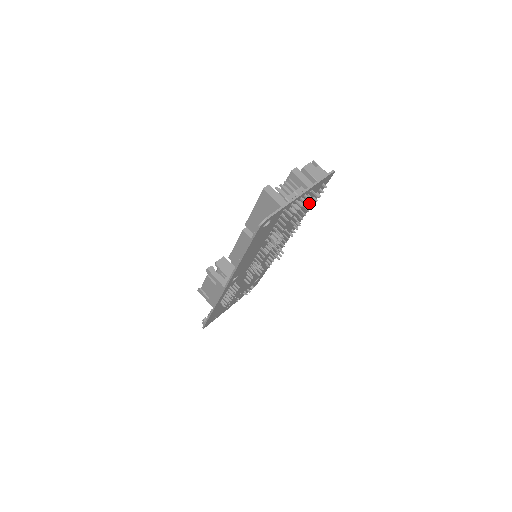
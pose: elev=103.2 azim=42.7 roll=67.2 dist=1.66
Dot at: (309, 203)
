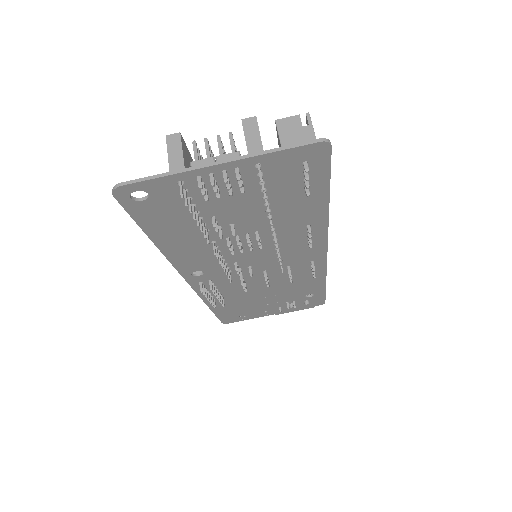
Dot at: occluded
